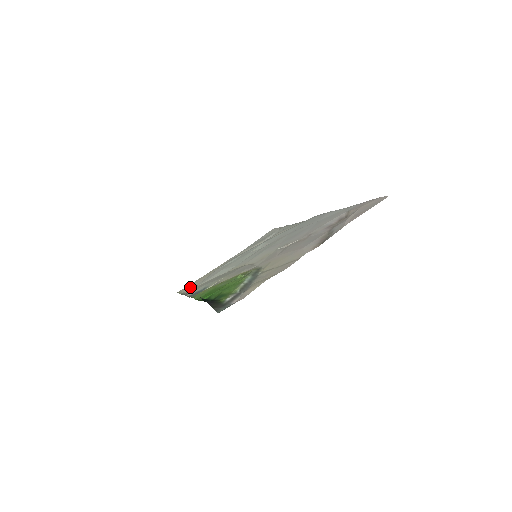
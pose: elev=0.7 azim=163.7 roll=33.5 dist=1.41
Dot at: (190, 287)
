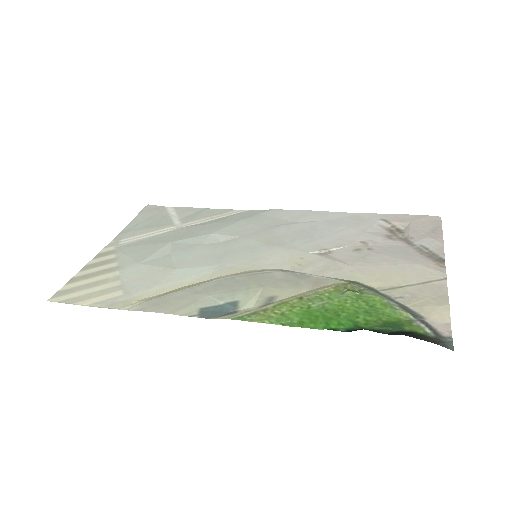
Dot at: (97, 293)
